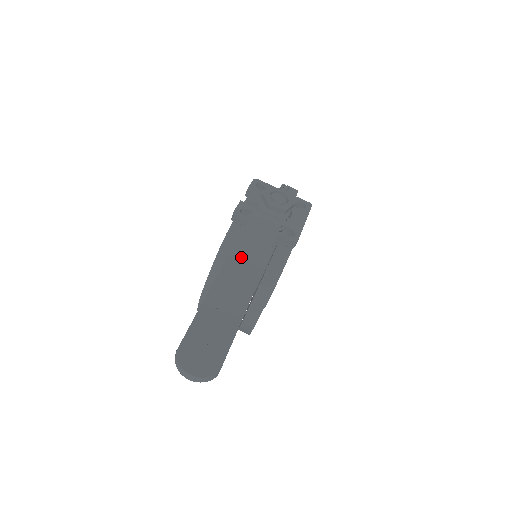
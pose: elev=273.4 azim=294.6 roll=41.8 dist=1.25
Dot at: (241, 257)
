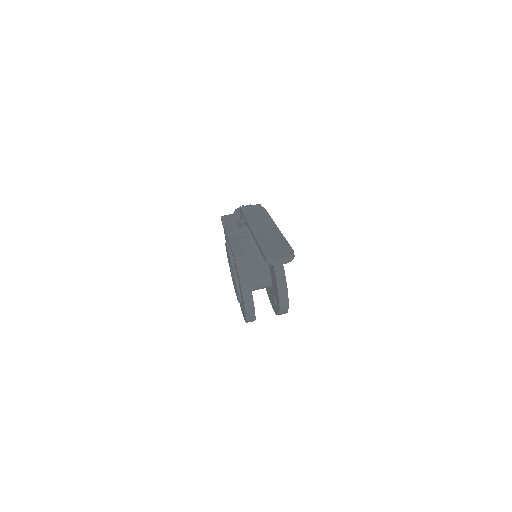
Dot at: (255, 222)
